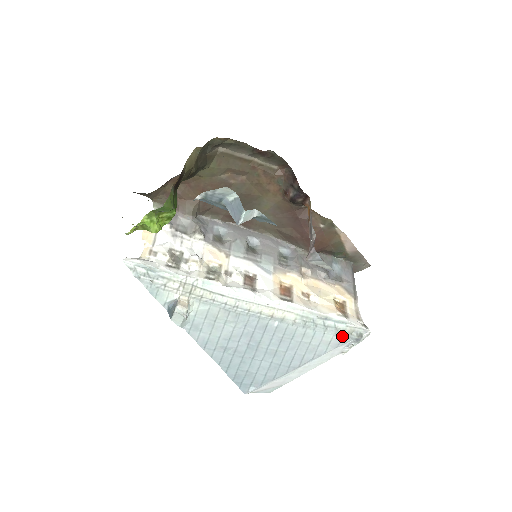
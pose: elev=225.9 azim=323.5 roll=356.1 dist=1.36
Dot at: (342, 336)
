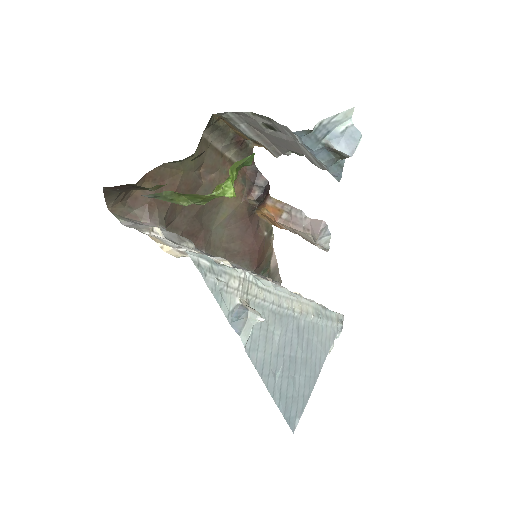
Dot at: (334, 327)
